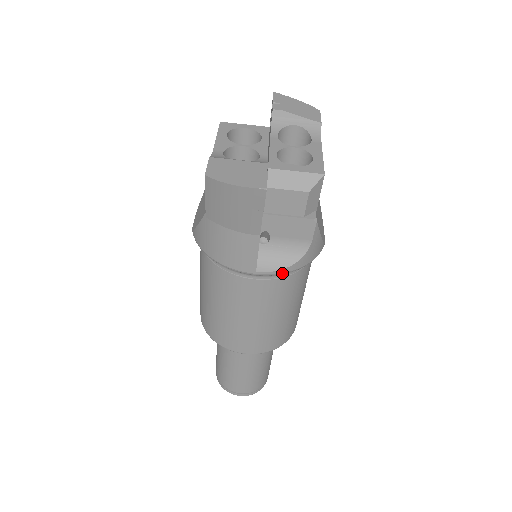
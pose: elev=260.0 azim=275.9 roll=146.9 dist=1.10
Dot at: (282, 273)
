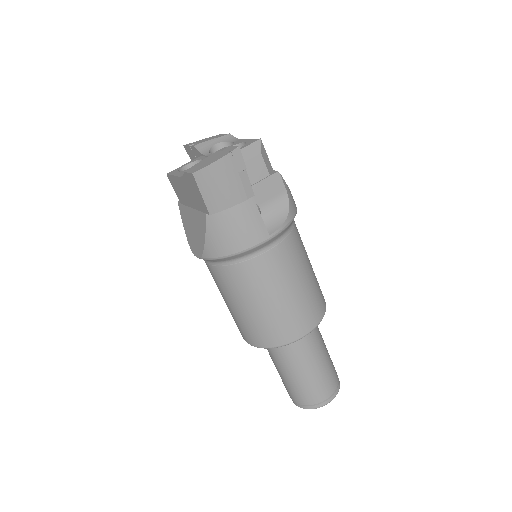
Dot at: (286, 226)
